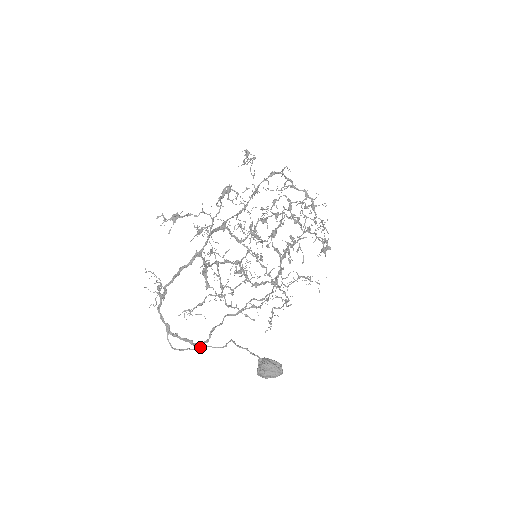
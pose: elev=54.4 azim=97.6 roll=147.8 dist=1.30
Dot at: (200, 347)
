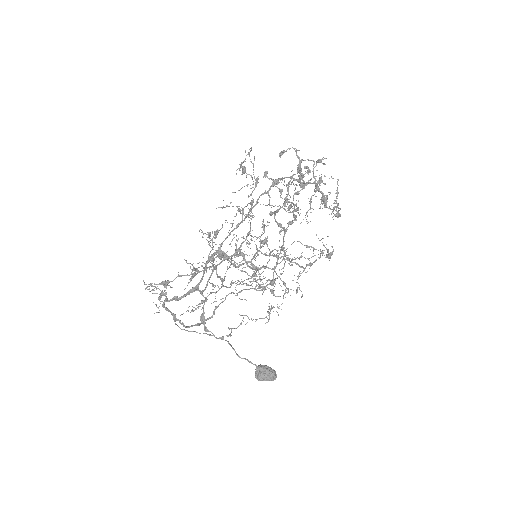
Dot at: occluded
